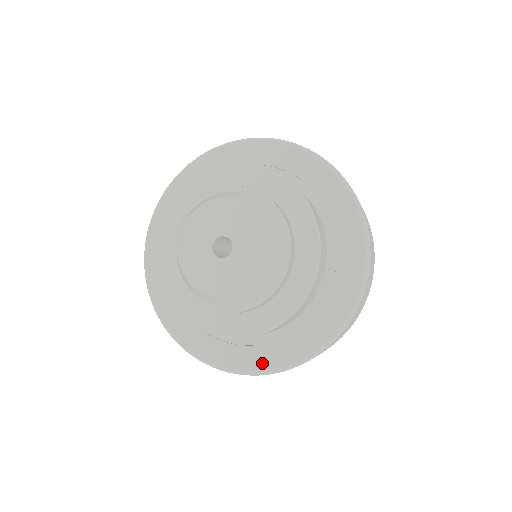
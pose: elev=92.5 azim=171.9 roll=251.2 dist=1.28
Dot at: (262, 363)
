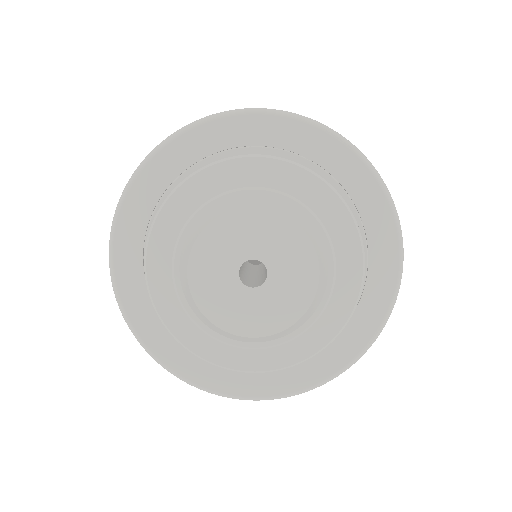
Dot at: (253, 389)
